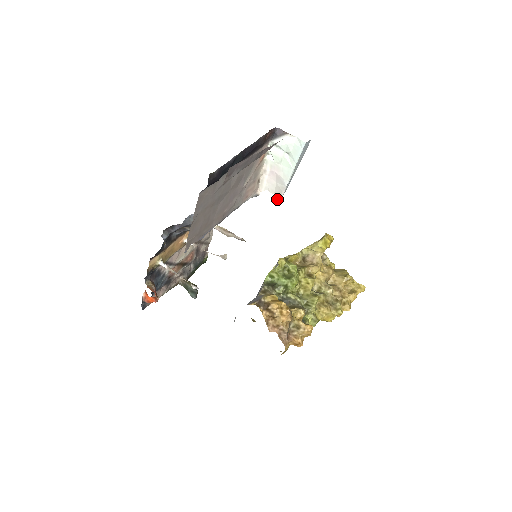
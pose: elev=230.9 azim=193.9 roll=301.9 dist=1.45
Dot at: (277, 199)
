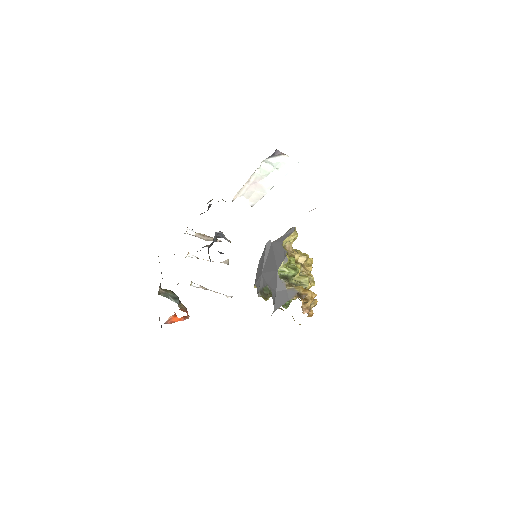
Dot at: (252, 203)
